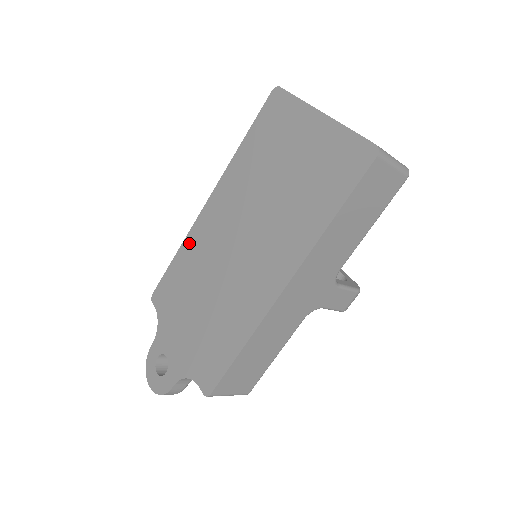
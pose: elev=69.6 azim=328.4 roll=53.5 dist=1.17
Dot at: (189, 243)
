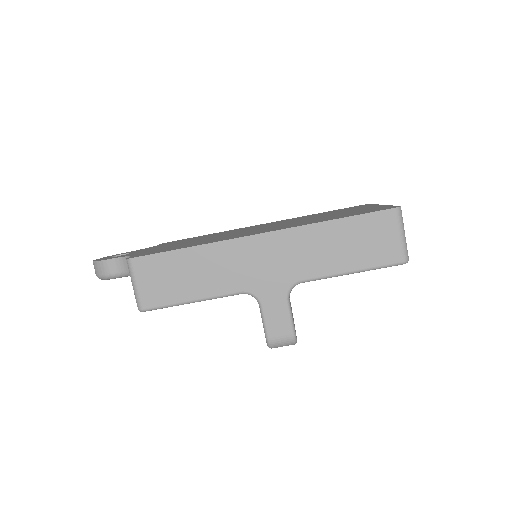
Dot at: (226, 231)
